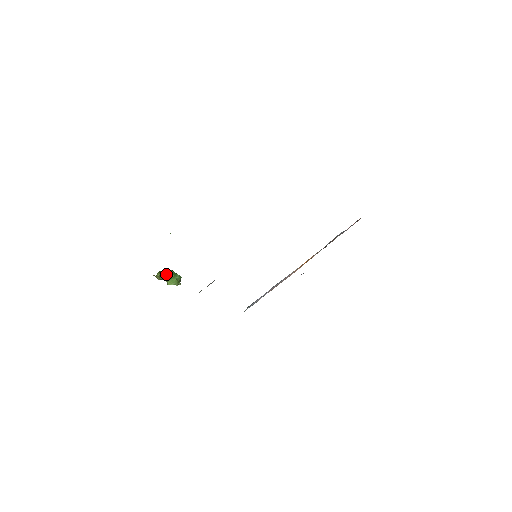
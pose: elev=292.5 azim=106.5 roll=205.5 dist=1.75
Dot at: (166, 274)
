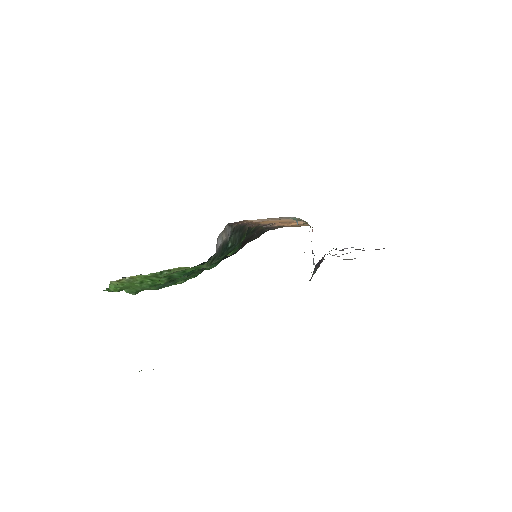
Dot at: occluded
